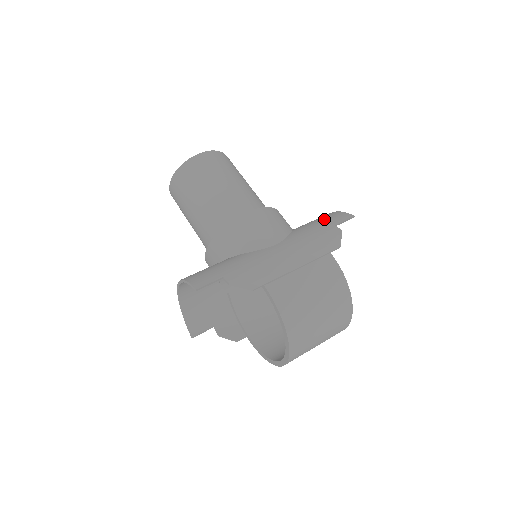
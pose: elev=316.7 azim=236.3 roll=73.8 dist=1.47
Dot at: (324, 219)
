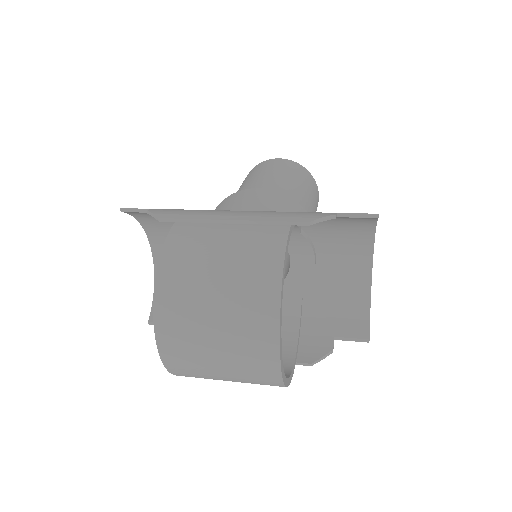
Dot at: occluded
